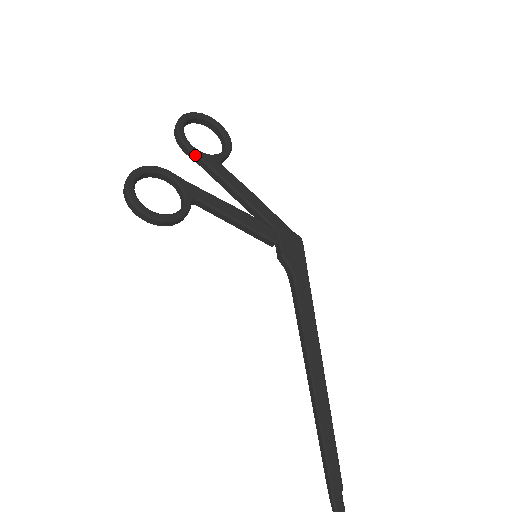
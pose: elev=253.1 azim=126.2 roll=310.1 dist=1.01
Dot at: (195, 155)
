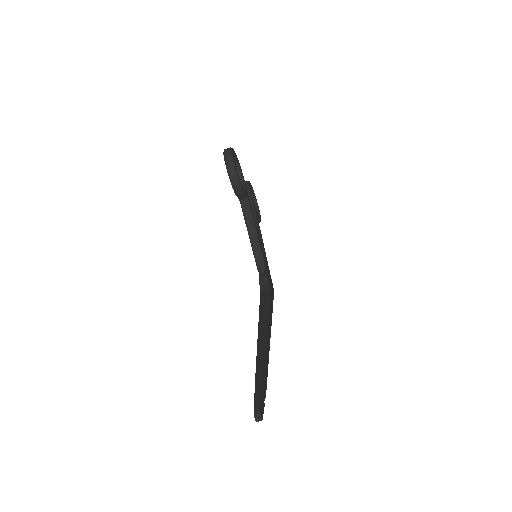
Dot at: (250, 196)
